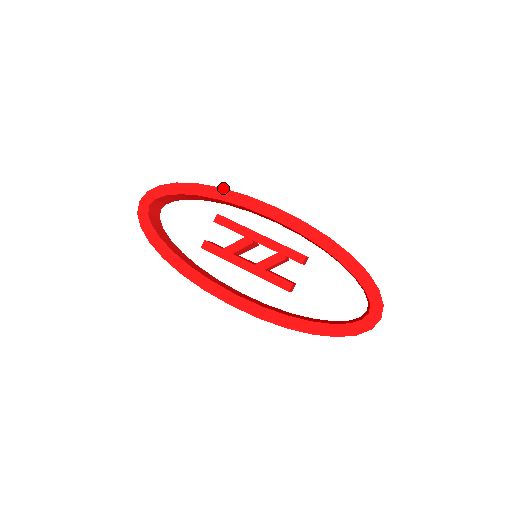
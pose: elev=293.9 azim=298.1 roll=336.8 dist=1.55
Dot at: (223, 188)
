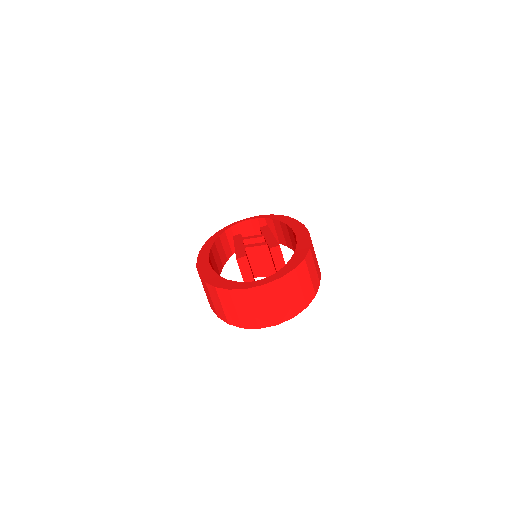
Dot at: (290, 217)
